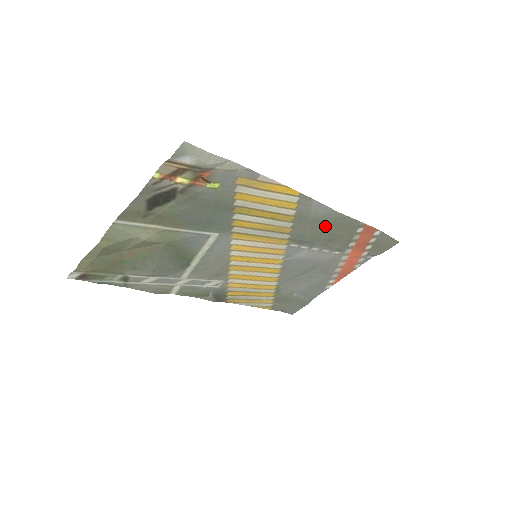
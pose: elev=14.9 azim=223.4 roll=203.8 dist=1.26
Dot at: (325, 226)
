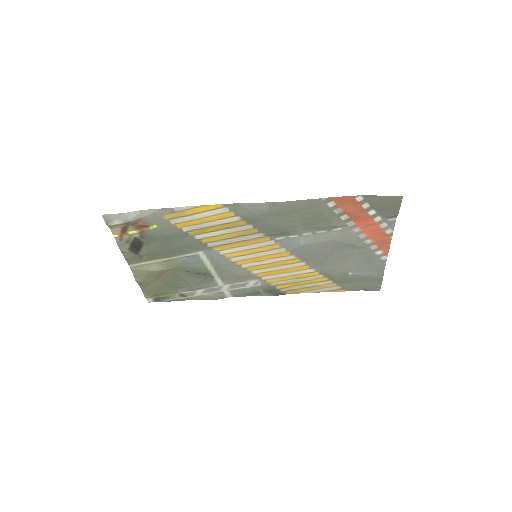
Dot at: (283, 216)
